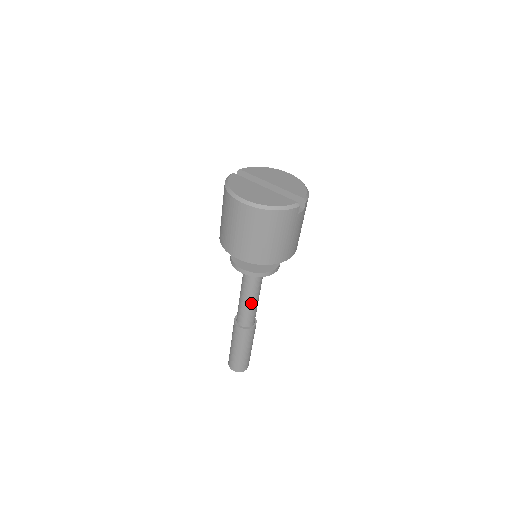
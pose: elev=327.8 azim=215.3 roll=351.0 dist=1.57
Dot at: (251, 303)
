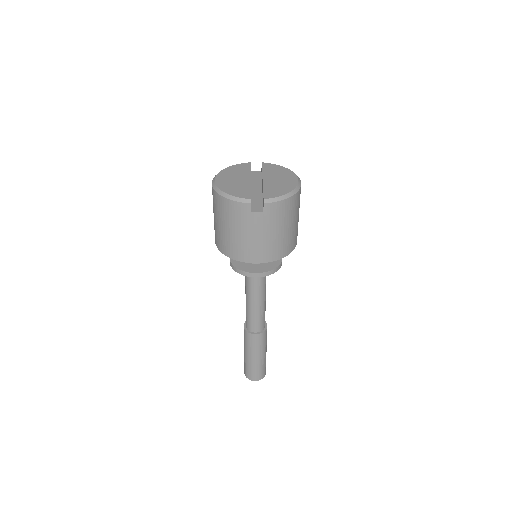
Dot at: (249, 304)
